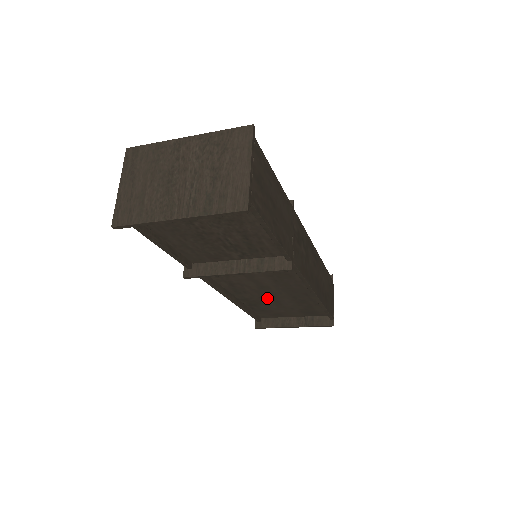
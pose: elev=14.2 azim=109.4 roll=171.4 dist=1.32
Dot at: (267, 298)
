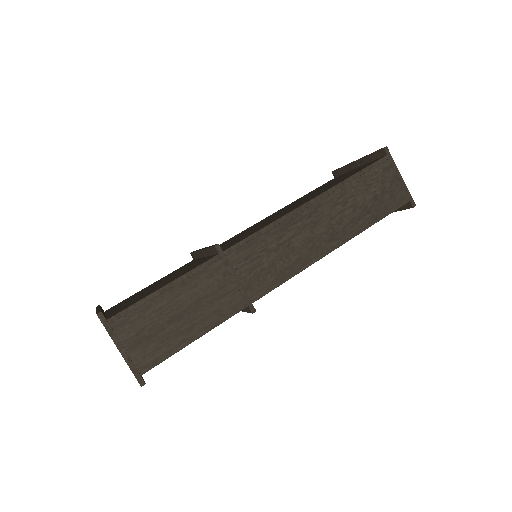
Dot at: occluded
